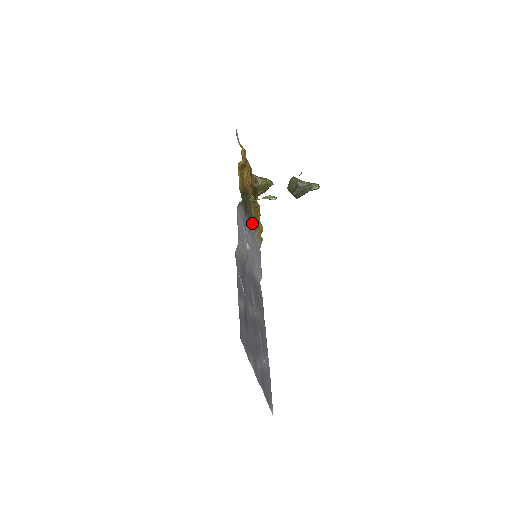
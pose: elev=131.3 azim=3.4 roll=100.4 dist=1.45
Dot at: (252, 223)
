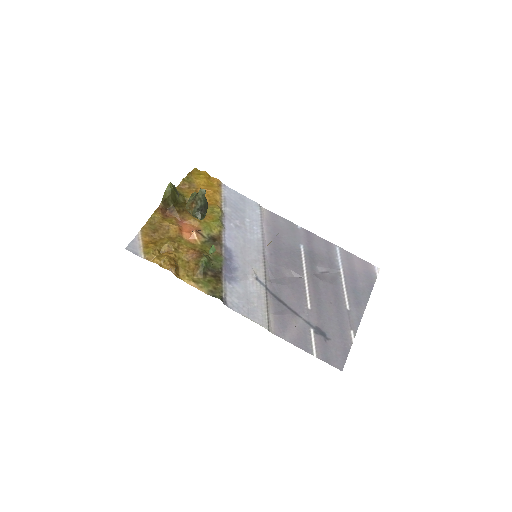
Dot at: (220, 239)
